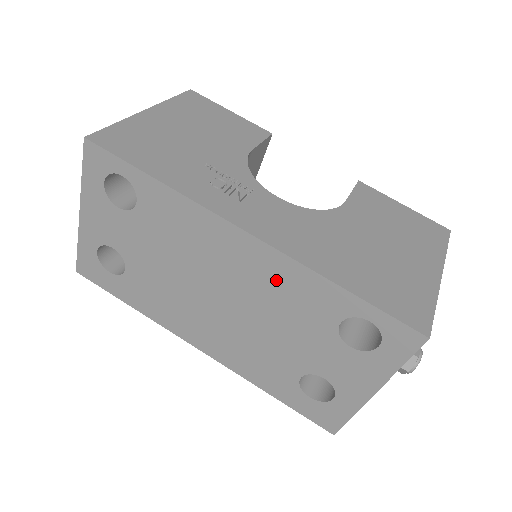
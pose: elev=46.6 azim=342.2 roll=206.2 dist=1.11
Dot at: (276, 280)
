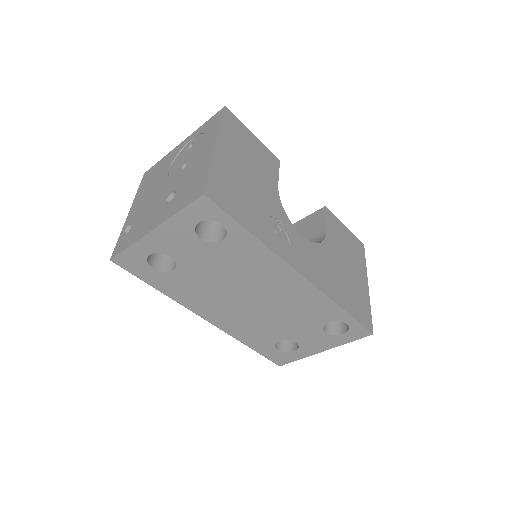
Dot at: (303, 299)
